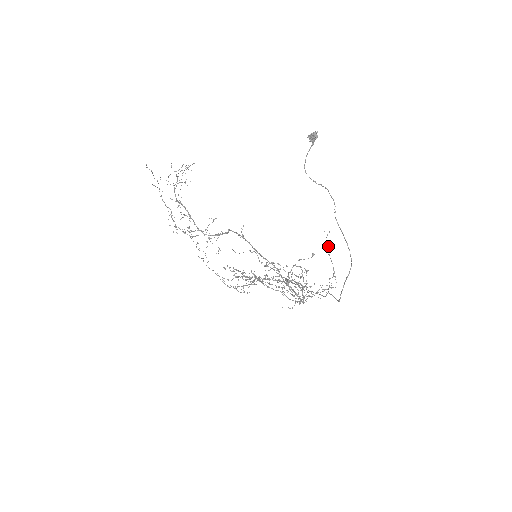
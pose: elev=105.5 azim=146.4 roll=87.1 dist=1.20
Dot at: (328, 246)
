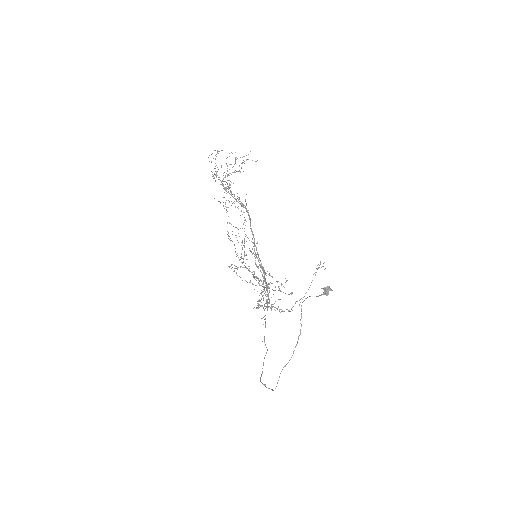
Dot at: occluded
